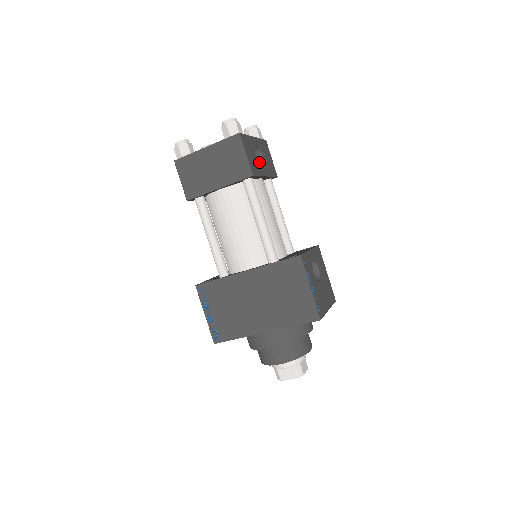
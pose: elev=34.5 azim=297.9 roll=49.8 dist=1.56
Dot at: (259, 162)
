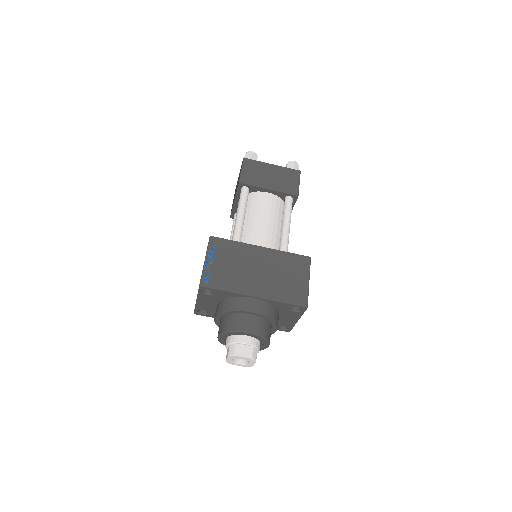
Dot at: occluded
